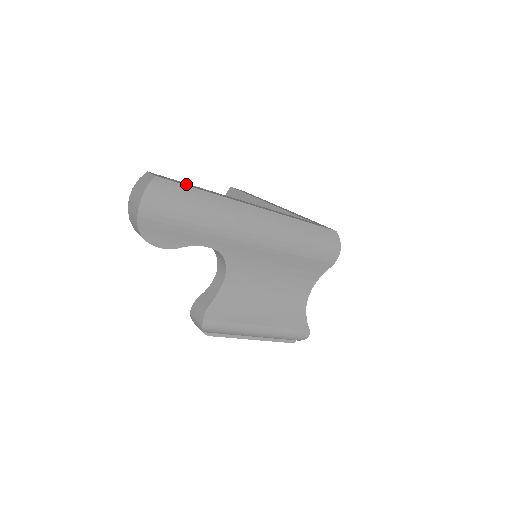
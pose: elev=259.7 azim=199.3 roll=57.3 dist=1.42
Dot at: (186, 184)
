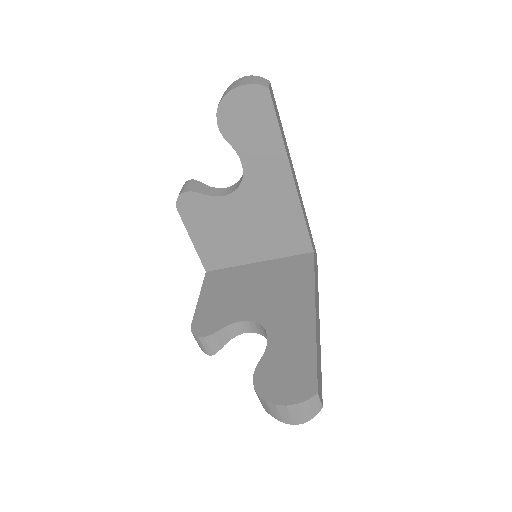
Dot at: (320, 370)
